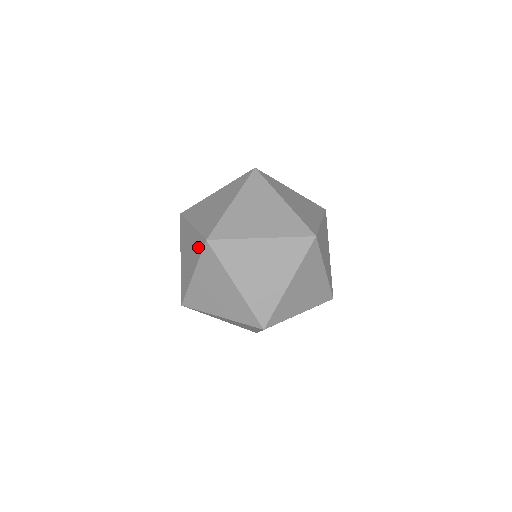
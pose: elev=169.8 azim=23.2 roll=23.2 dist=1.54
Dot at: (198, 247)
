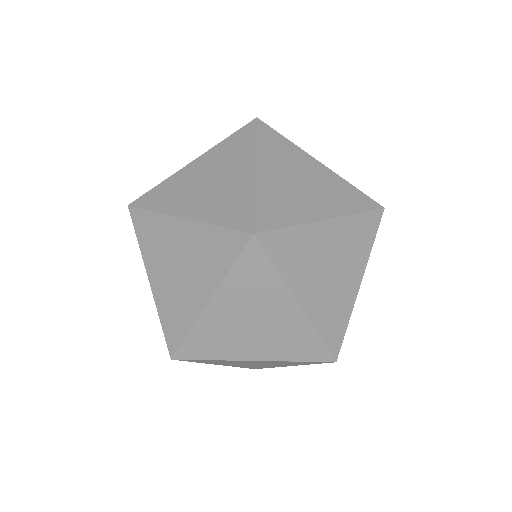
Dot at: occluded
